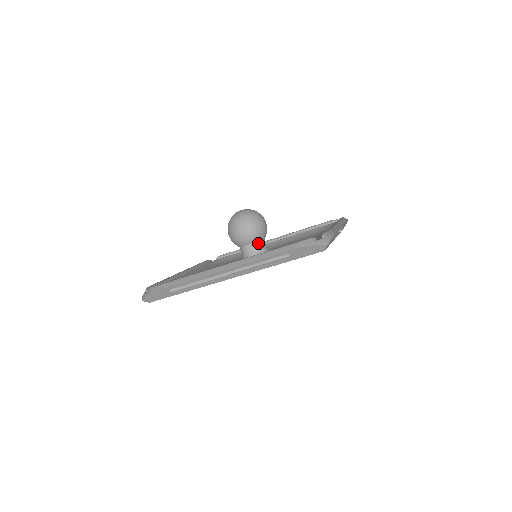
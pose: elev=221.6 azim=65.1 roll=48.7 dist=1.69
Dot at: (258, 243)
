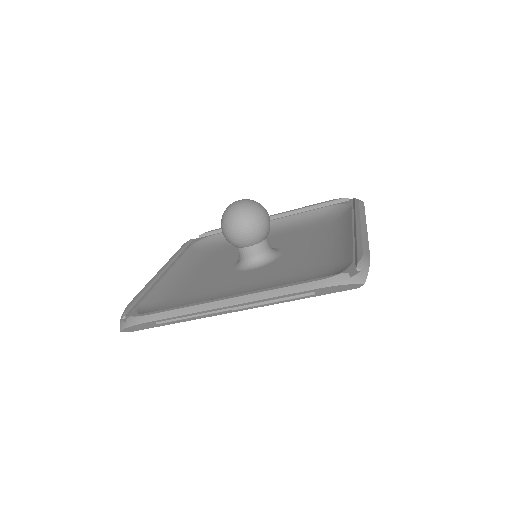
Dot at: (260, 244)
